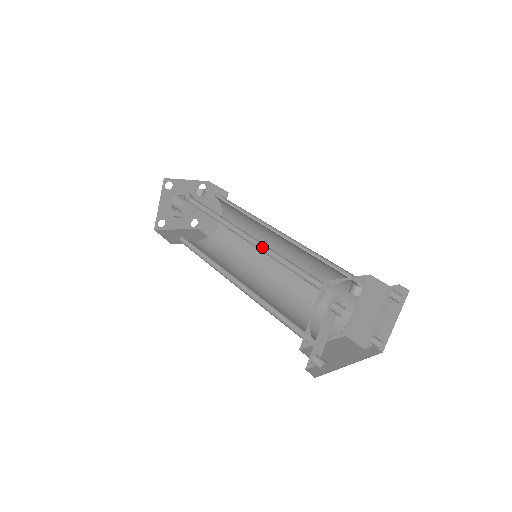
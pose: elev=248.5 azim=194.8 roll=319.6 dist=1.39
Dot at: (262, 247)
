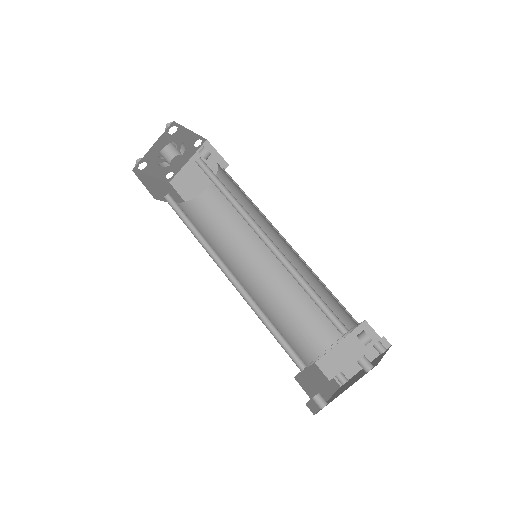
Dot at: (281, 259)
